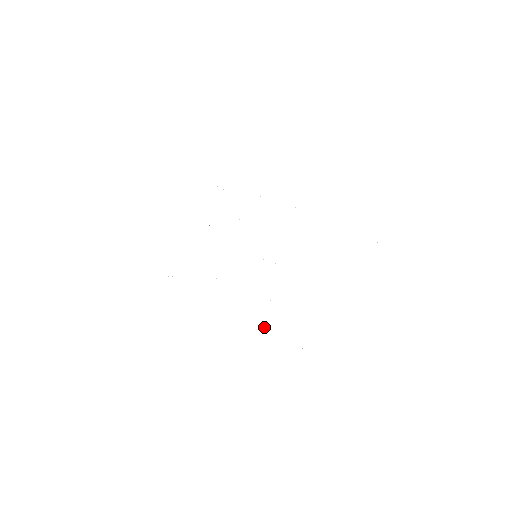
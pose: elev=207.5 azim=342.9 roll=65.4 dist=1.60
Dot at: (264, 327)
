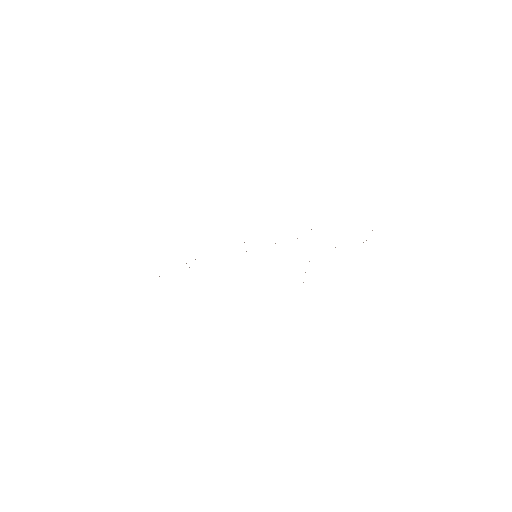
Dot at: occluded
